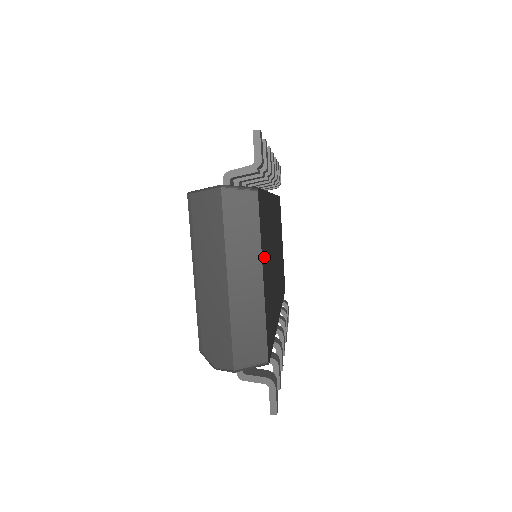
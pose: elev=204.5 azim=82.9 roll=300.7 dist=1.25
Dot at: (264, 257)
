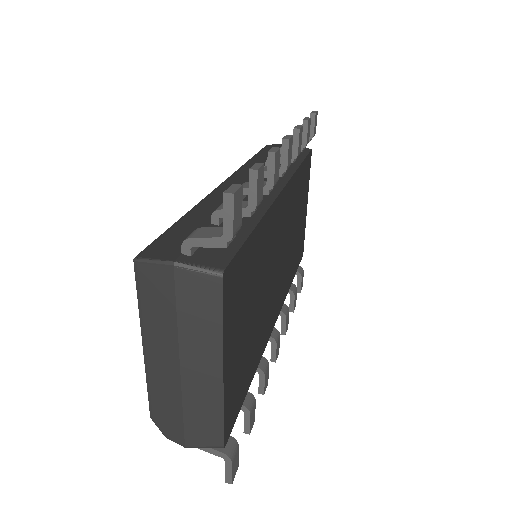
Dot at: (233, 334)
